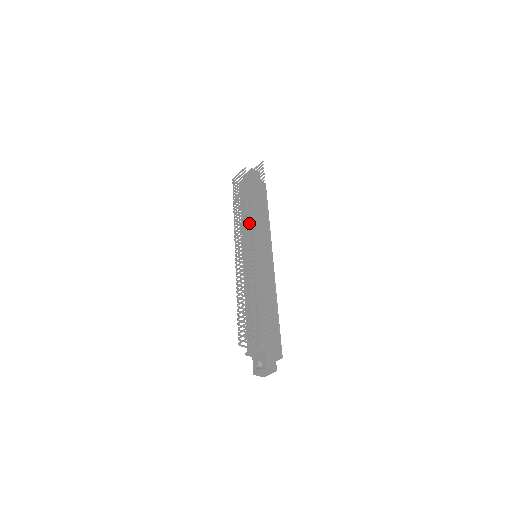
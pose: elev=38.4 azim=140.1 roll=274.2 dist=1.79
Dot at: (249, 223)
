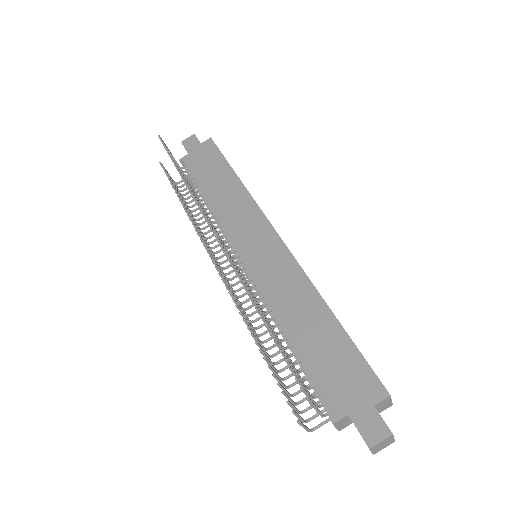
Dot at: (218, 221)
